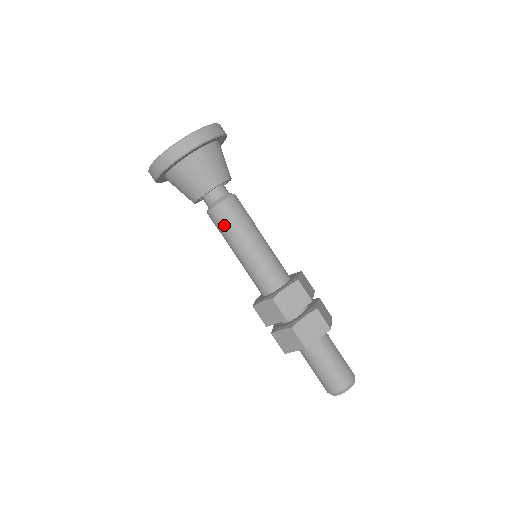
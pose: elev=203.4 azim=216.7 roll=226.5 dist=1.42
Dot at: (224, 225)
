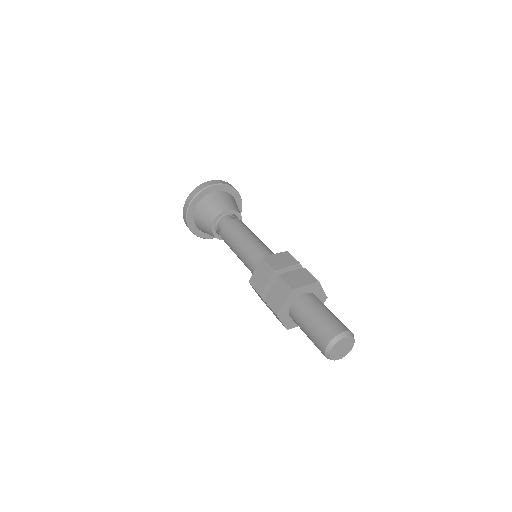
Dot at: (227, 244)
